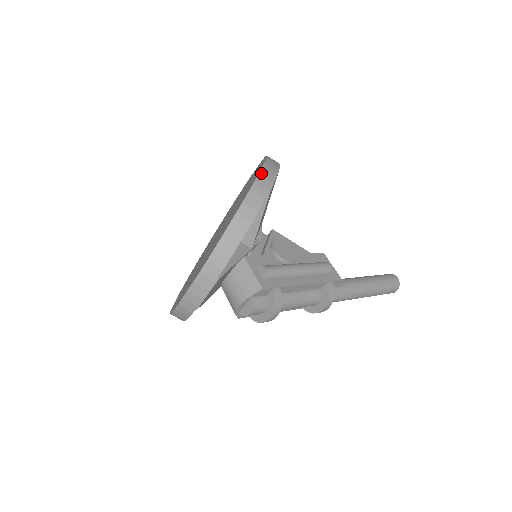
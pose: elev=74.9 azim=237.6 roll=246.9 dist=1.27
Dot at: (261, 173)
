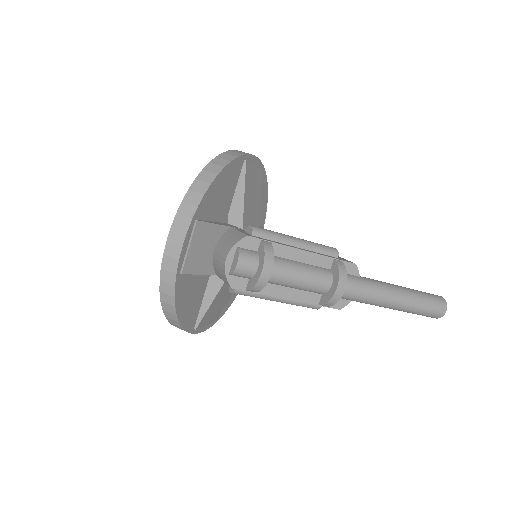
Dot at: (237, 150)
